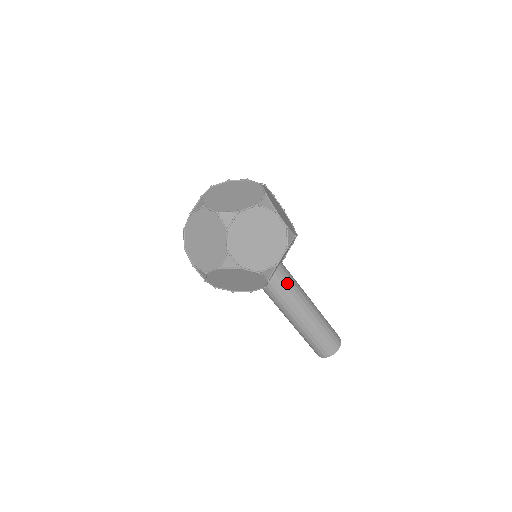
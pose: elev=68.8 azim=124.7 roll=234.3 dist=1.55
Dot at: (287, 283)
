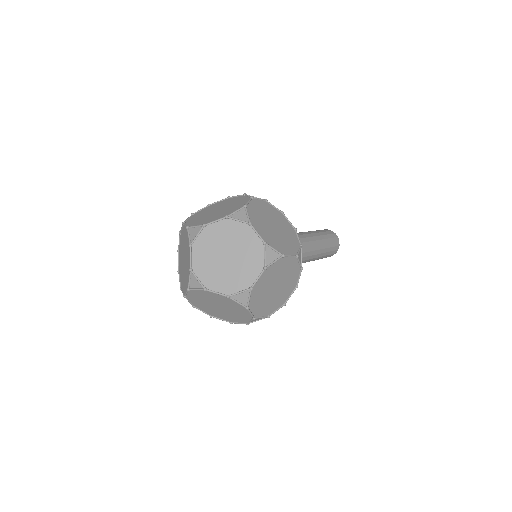
Dot at: occluded
